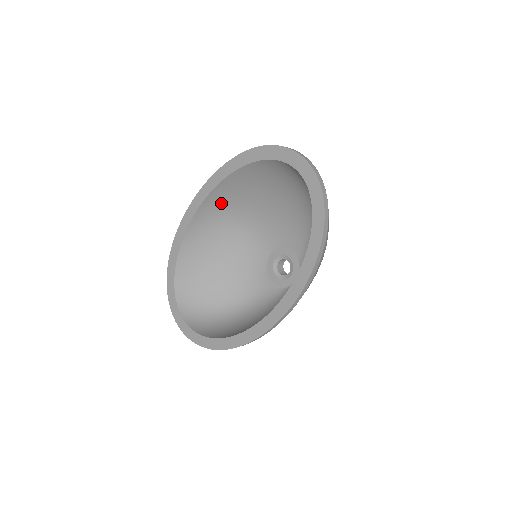
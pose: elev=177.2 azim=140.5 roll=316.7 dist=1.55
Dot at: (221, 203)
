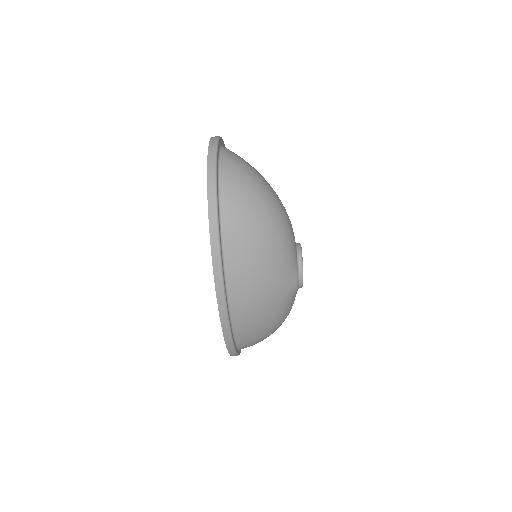
Dot at: occluded
